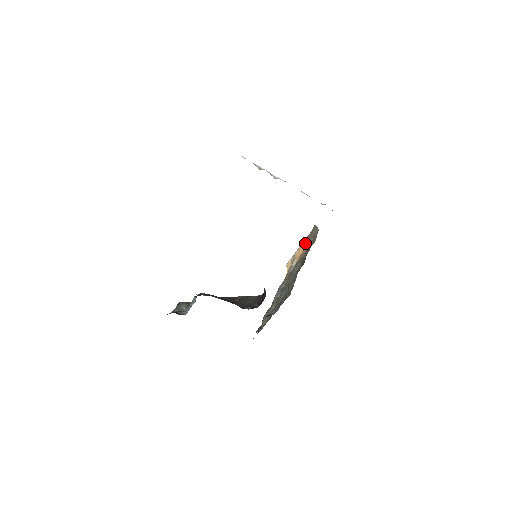
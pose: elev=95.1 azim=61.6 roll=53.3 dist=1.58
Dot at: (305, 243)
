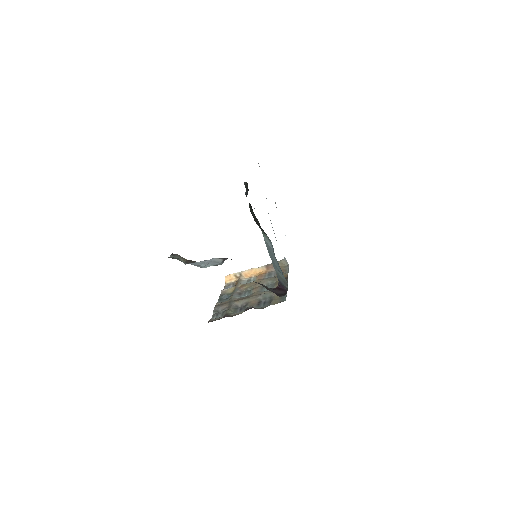
Dot at: (263, 268)
